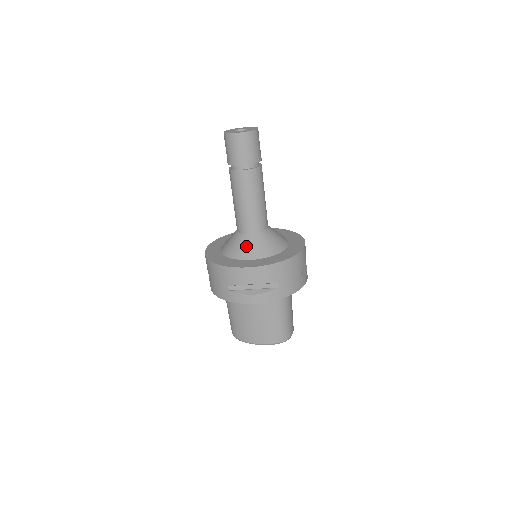
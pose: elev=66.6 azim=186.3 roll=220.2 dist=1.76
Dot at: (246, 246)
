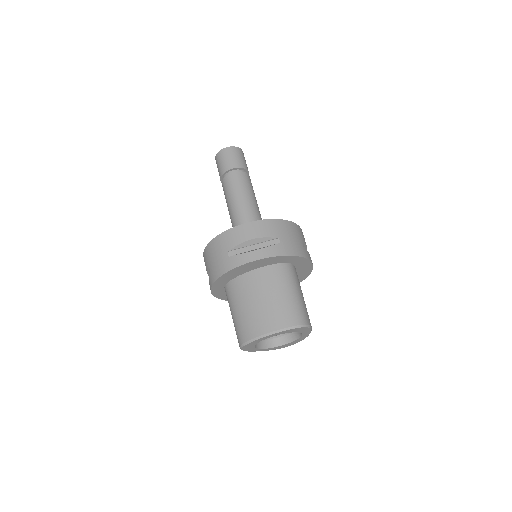
Dot at: occluded
